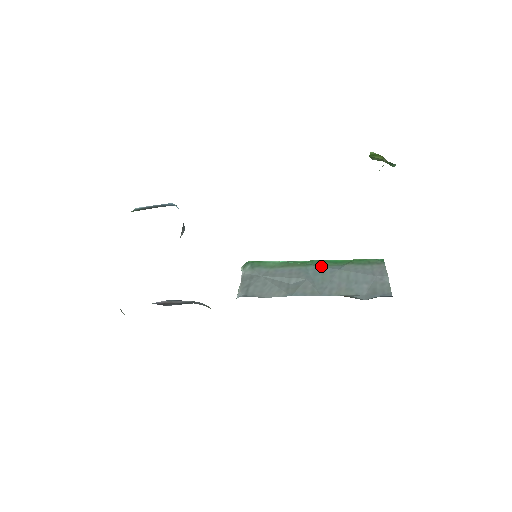
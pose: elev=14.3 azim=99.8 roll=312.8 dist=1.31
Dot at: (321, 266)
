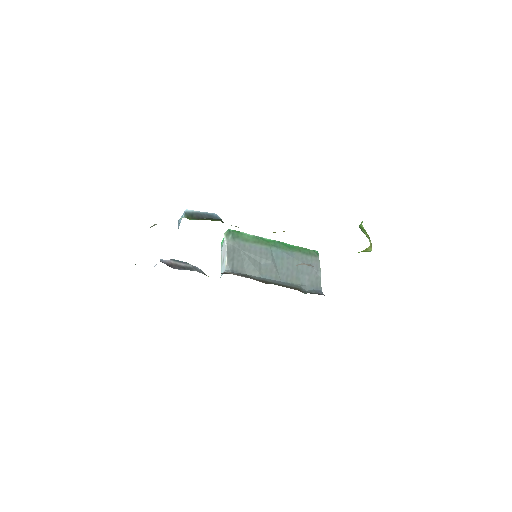
Dot at: (281, 250)
